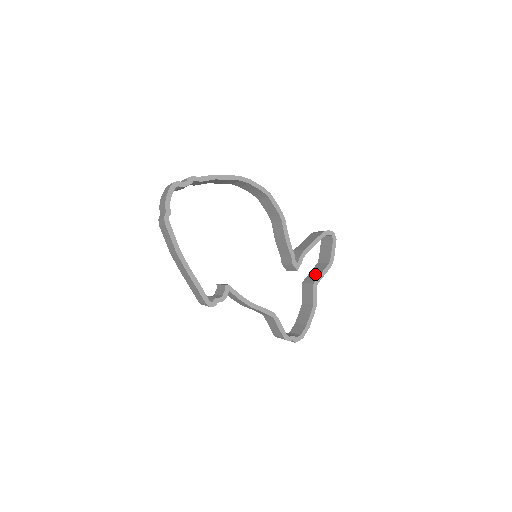
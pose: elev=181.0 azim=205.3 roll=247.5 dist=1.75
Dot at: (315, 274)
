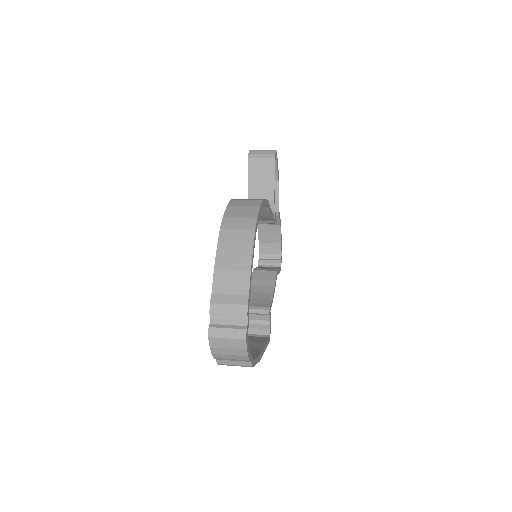
Dot at: occluded
